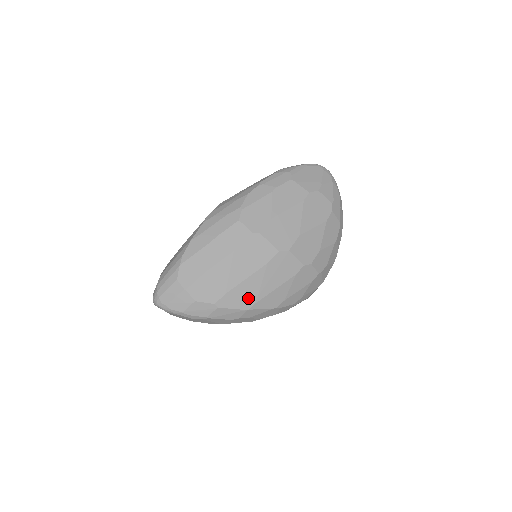
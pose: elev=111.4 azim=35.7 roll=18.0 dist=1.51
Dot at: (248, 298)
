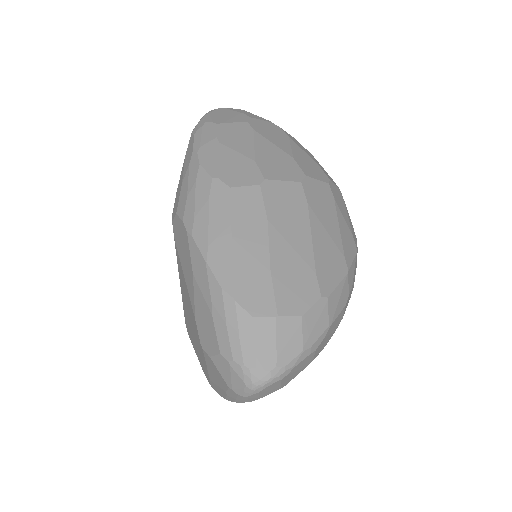
Dot at: (334, 259)
